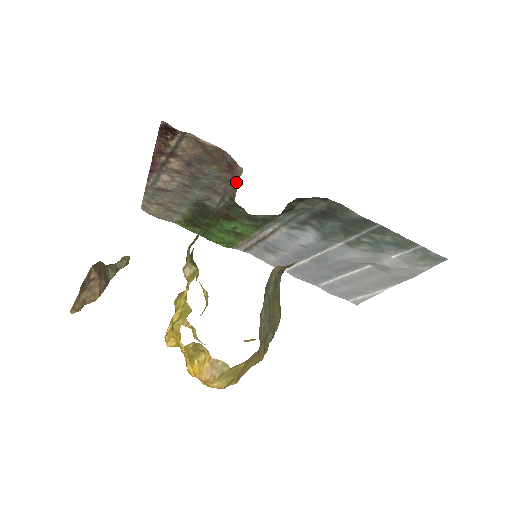
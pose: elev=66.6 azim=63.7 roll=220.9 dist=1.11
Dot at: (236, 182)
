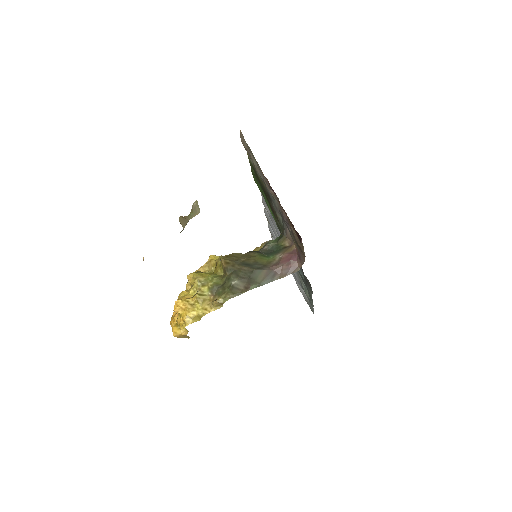
Dot at: (288, 274)
